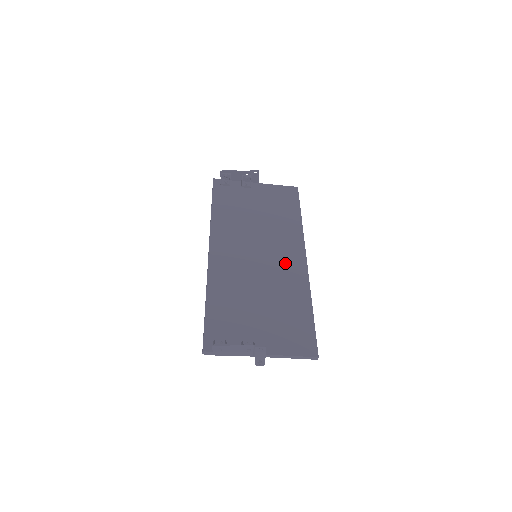
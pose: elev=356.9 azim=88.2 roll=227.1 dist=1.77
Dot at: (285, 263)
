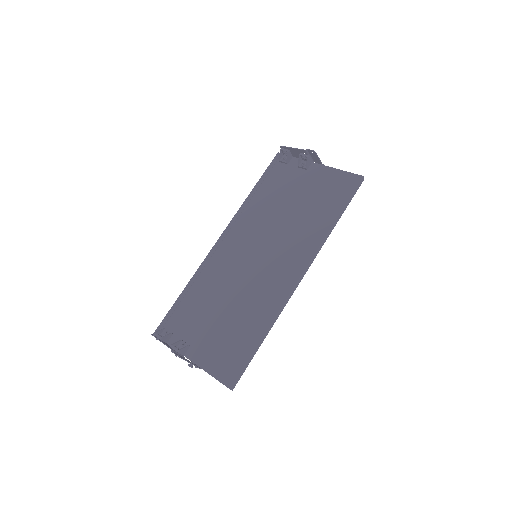
Dot at: (275, 274)
